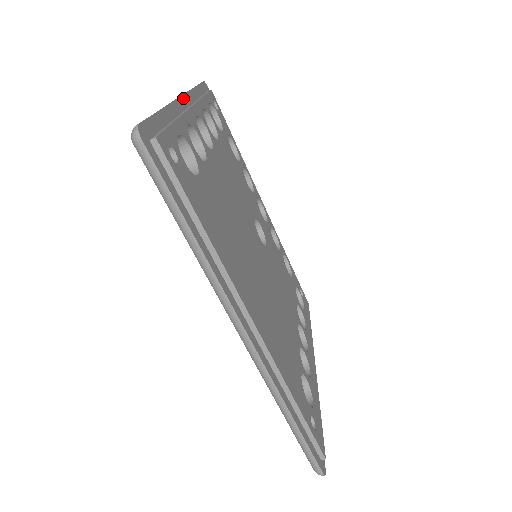
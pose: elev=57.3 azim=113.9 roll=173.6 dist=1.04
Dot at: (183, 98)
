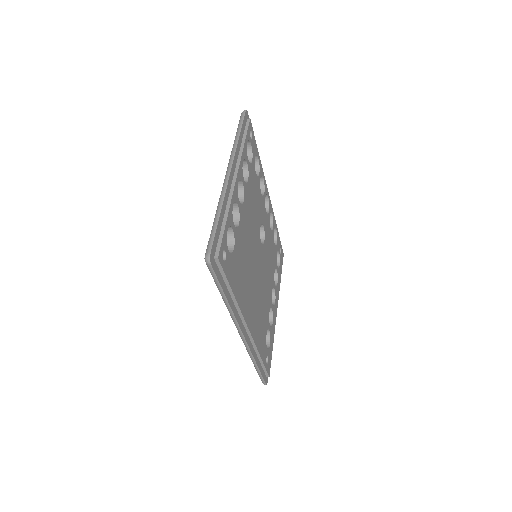
Dot at: (232, 171)
